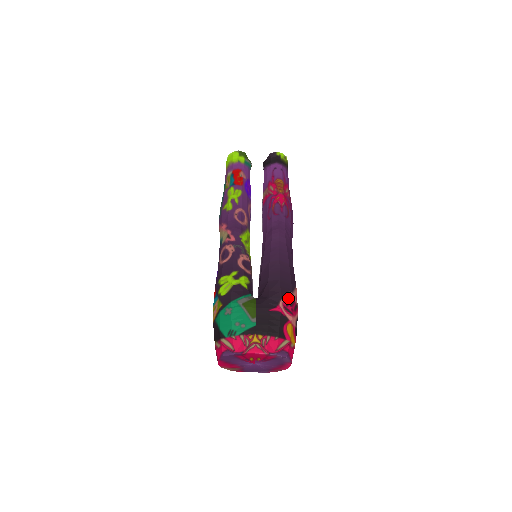
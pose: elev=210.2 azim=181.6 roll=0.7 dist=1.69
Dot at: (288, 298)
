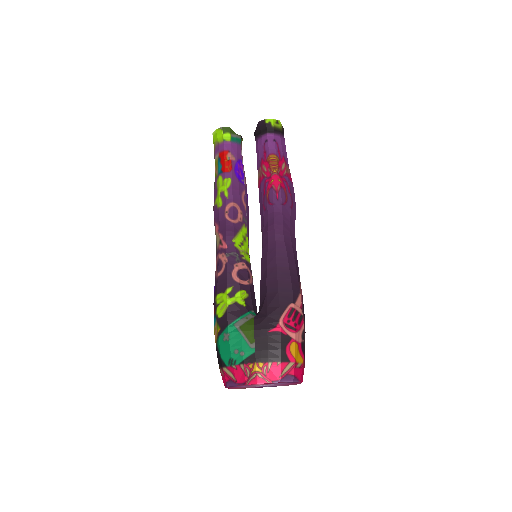
Dot at: (289, 312)
